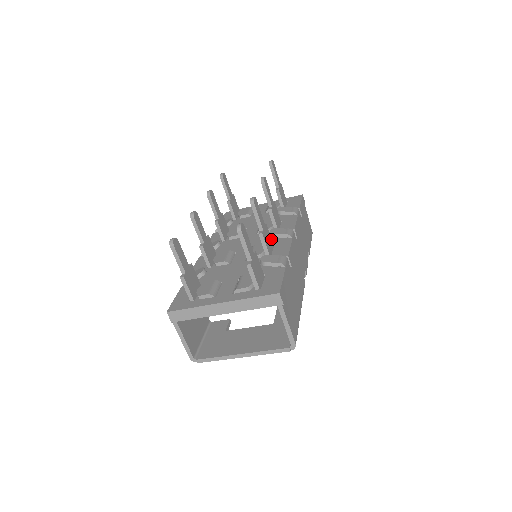
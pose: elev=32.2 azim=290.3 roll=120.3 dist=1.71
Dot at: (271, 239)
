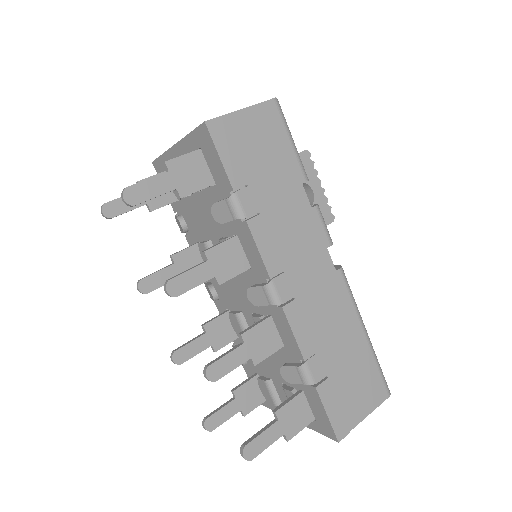
Dot at: (263, 321)
